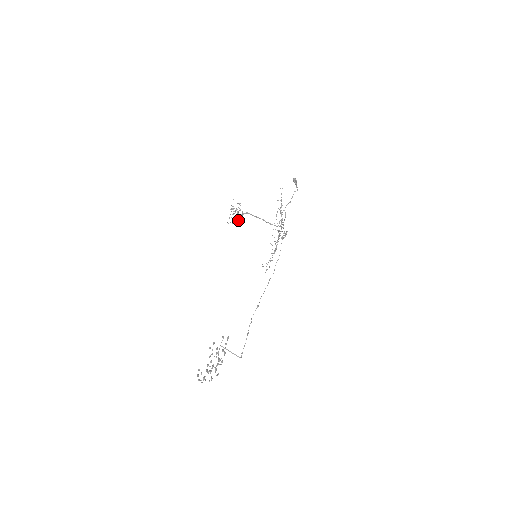
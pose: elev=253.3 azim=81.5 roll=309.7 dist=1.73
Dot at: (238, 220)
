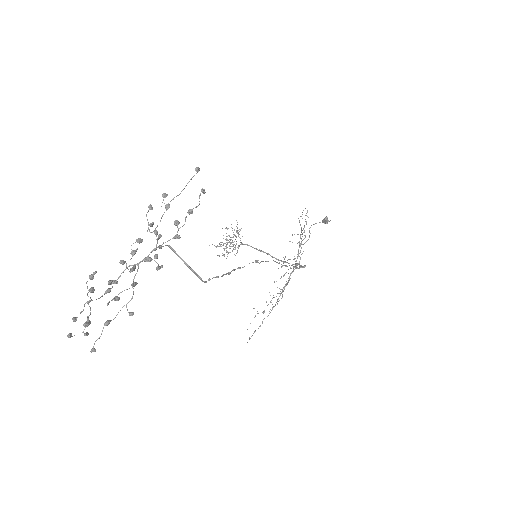
Dot at: (230, 252)
